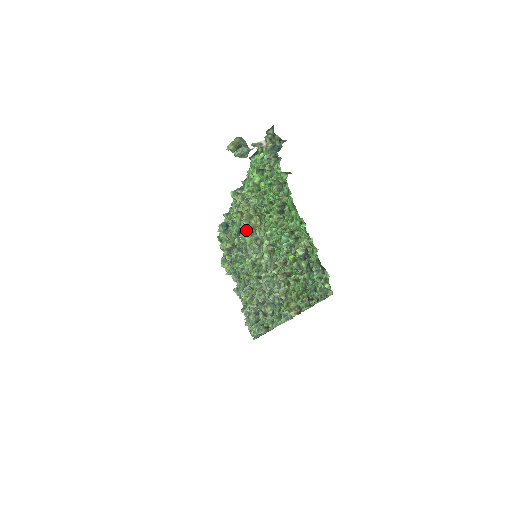
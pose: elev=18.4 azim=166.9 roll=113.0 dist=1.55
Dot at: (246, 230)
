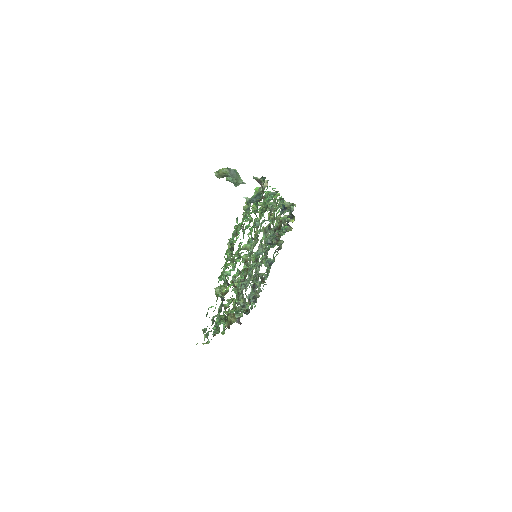
Dot at: (261, 230)
